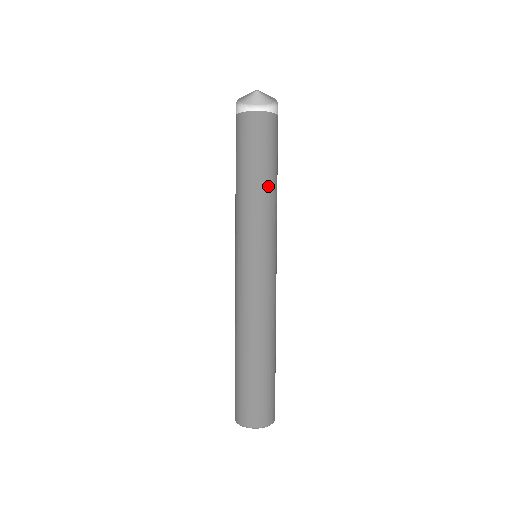
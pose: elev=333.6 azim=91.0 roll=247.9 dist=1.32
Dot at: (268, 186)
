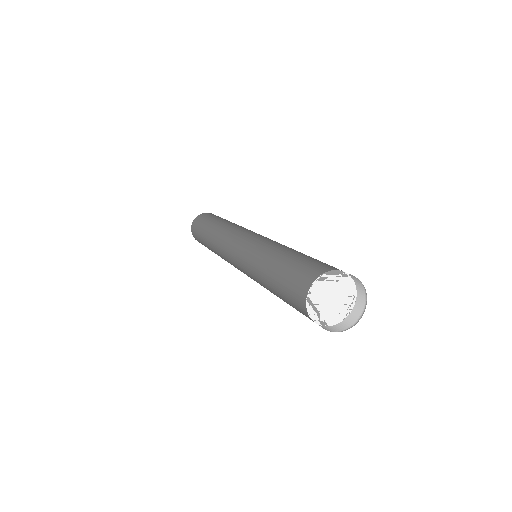
Dot at: occluded
